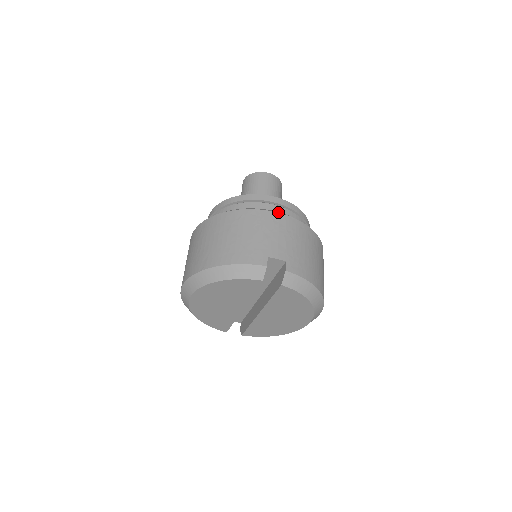
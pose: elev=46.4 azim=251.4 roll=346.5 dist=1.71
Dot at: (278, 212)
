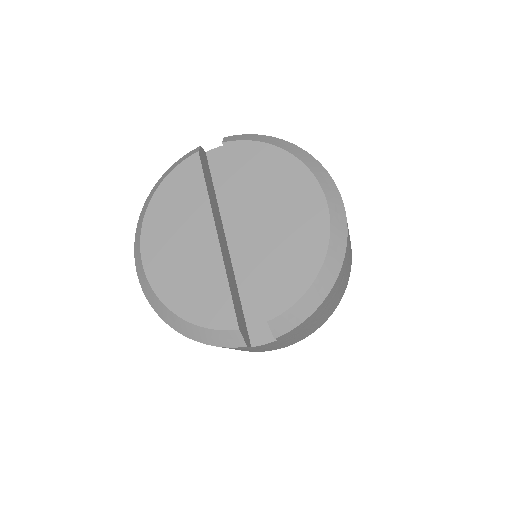
Dot at: occluded
